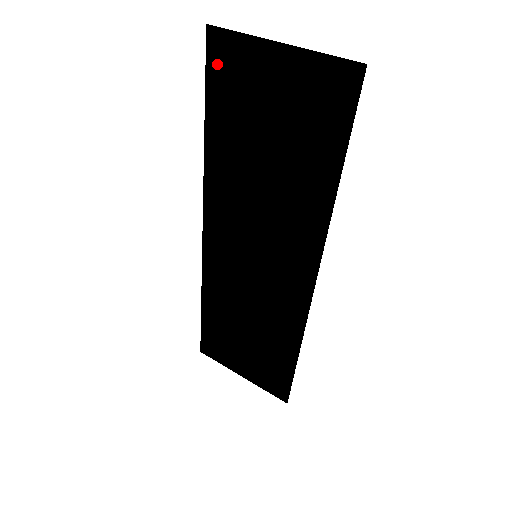
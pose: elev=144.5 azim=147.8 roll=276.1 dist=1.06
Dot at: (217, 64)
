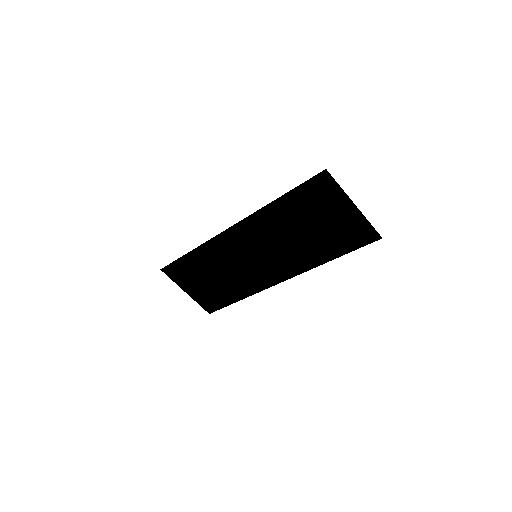
Dot at: (315, 185)
